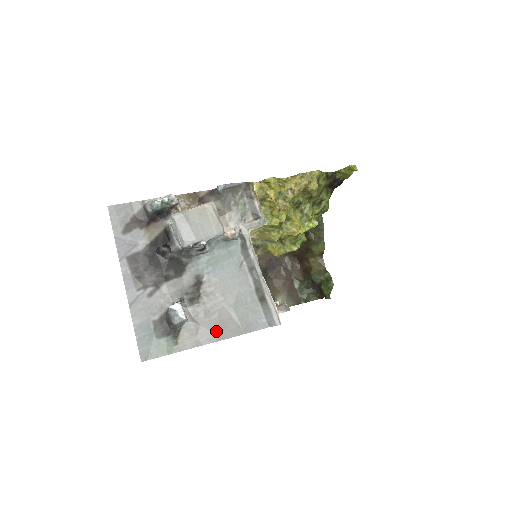
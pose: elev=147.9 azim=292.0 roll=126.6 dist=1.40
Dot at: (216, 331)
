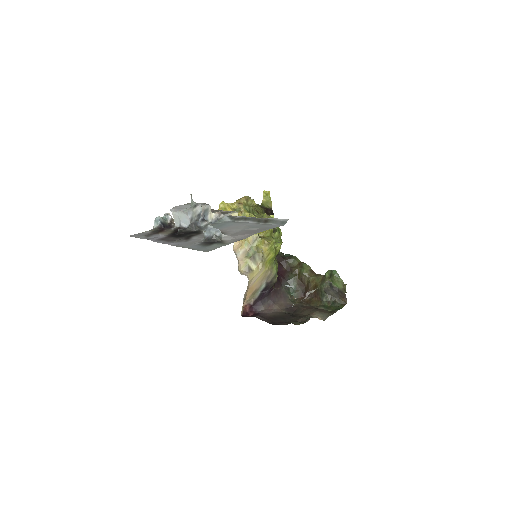
Dot at: (248, 234)
